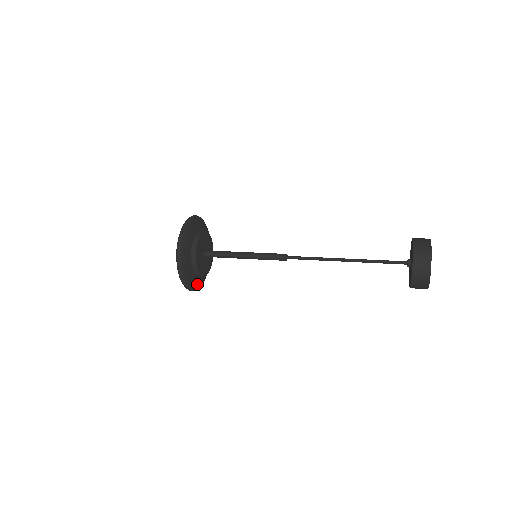
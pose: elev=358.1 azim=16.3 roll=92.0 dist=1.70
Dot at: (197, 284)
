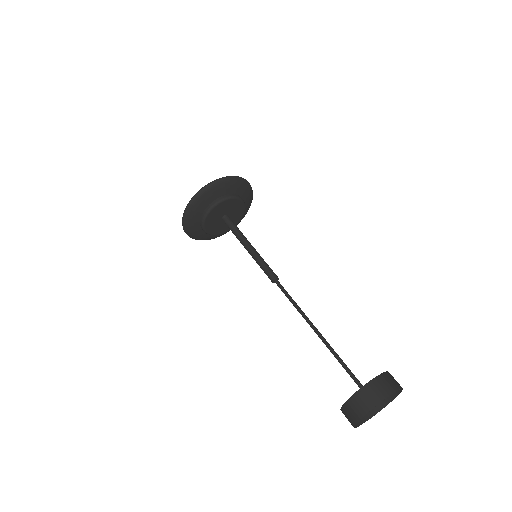
Dot at: (194, 212)
